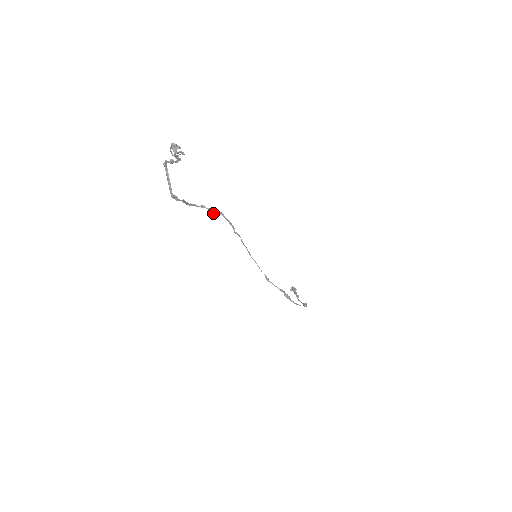
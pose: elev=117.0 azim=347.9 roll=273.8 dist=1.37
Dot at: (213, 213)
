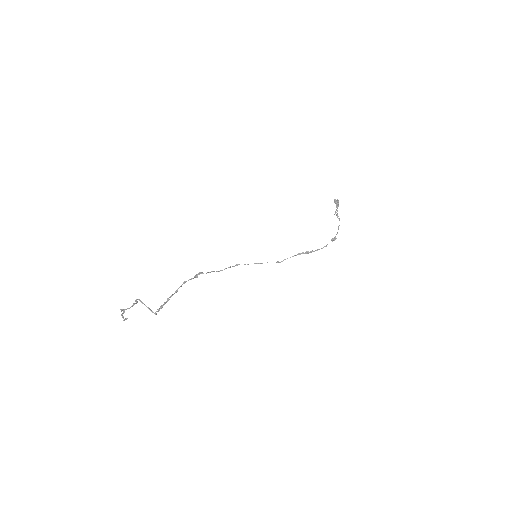
Dot at: occluded
